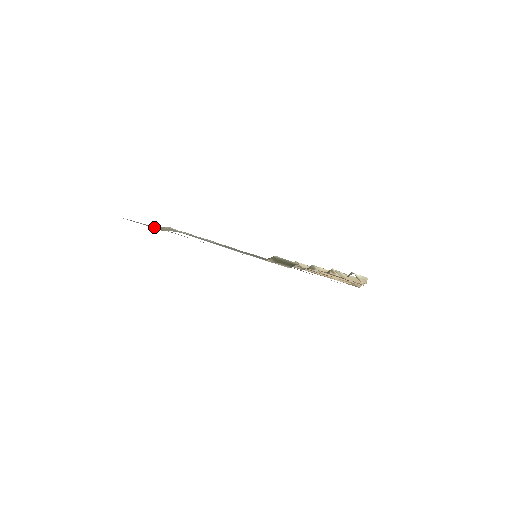
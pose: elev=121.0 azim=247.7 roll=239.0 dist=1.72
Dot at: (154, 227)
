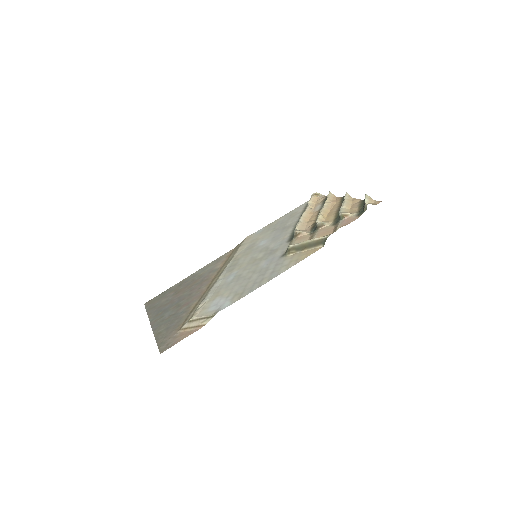
Dot at: (187, 330)
